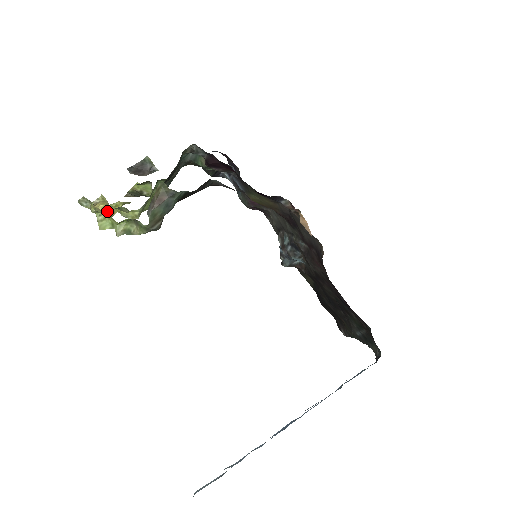
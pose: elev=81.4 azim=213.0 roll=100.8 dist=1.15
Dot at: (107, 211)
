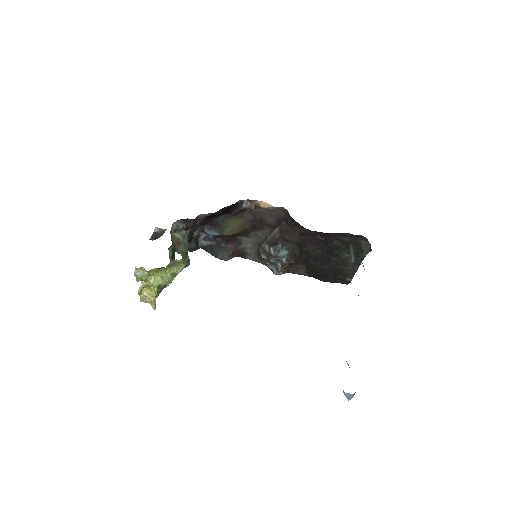
Dot at: (151, 294)
